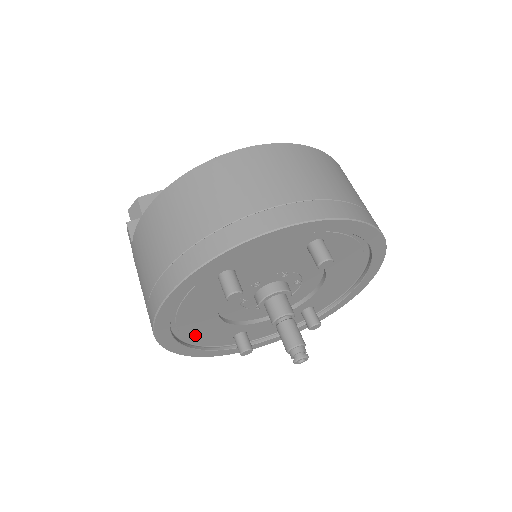
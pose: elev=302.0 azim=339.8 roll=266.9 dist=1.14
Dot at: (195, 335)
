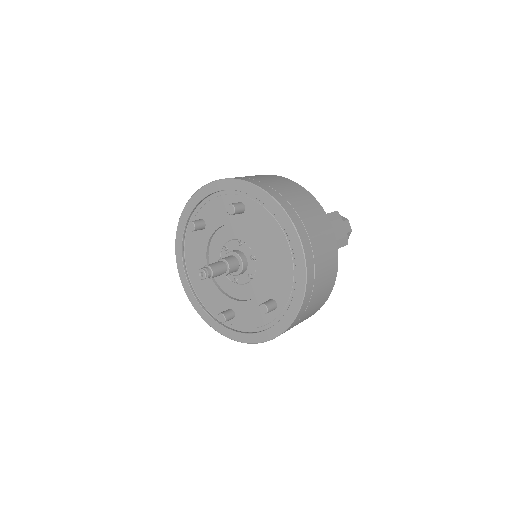
Dot at: (202, 292)
